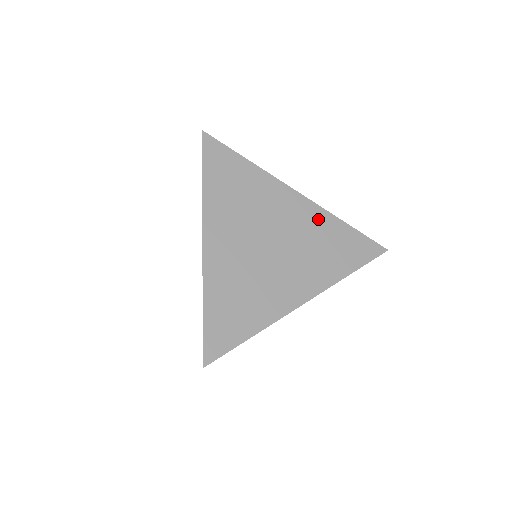
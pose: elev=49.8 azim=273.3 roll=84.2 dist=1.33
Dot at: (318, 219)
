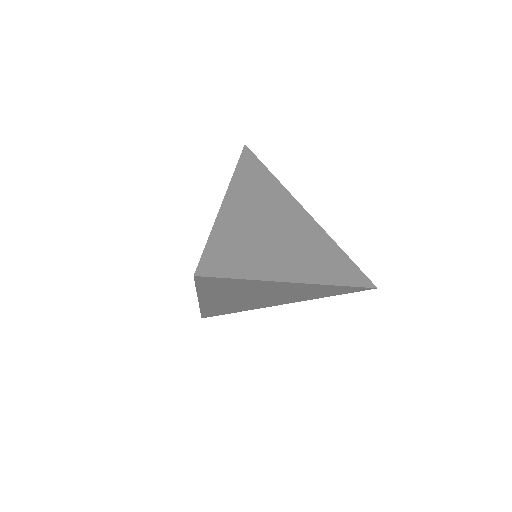
Dot at: (322, 237)
